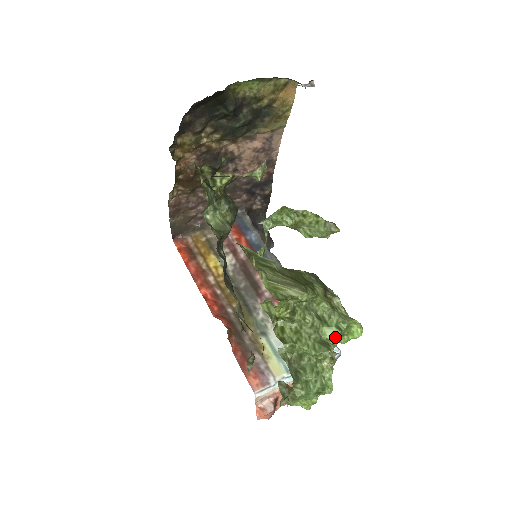
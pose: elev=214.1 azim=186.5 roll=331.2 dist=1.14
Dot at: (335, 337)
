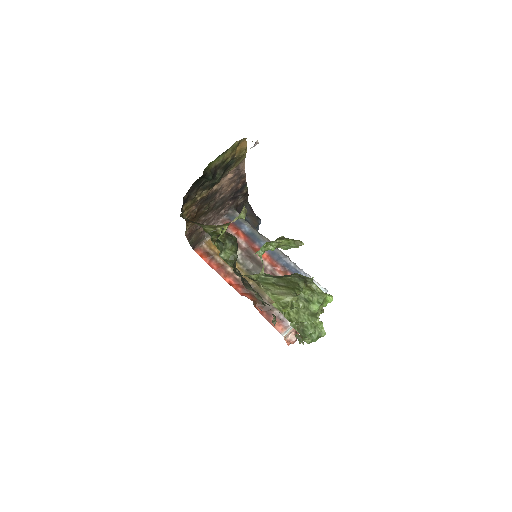
Dot at: occluded
